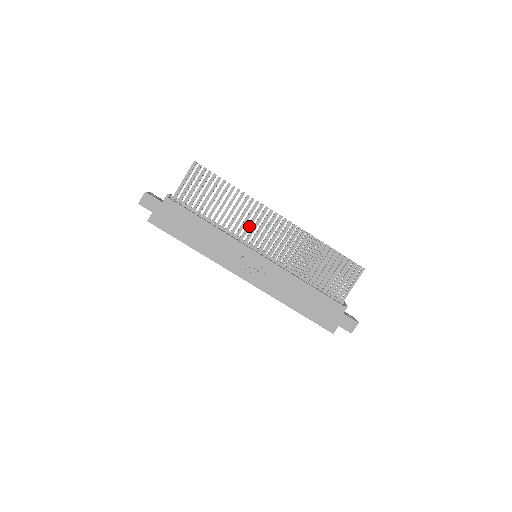
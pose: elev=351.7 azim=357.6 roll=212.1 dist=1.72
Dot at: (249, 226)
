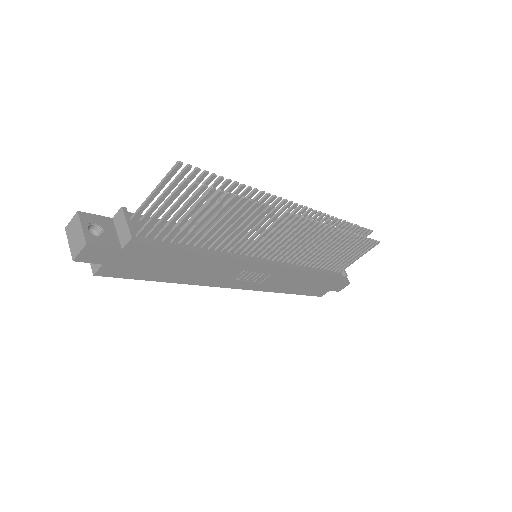
Dot at: (260, 238)
